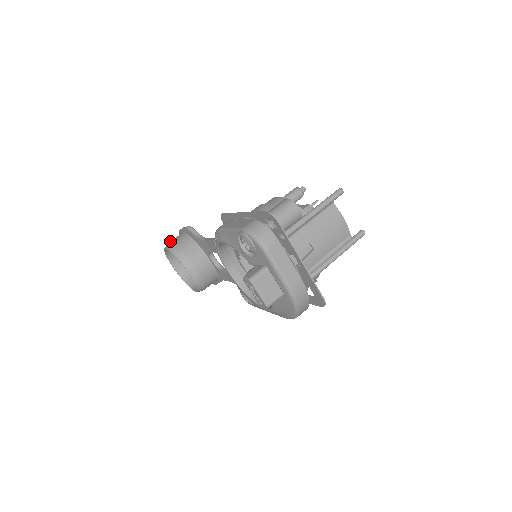
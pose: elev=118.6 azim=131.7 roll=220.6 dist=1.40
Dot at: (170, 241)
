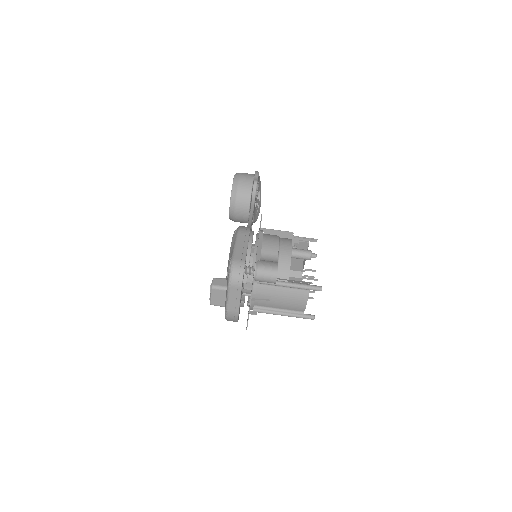
Dot at: (241, 174)
